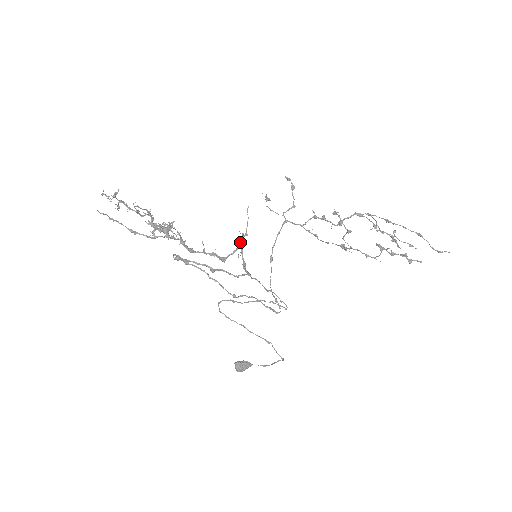
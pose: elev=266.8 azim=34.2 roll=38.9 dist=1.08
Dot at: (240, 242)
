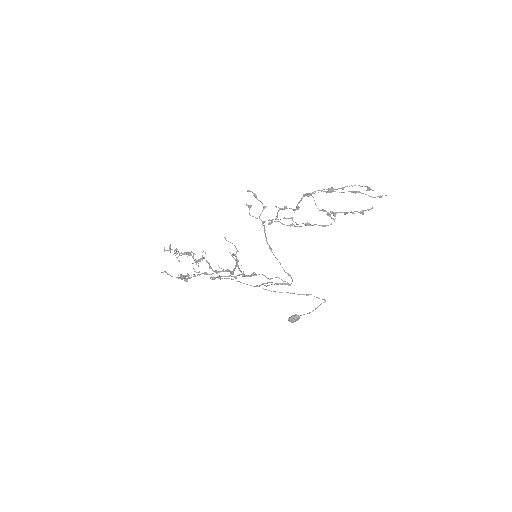
Dot at: (236, 258)
